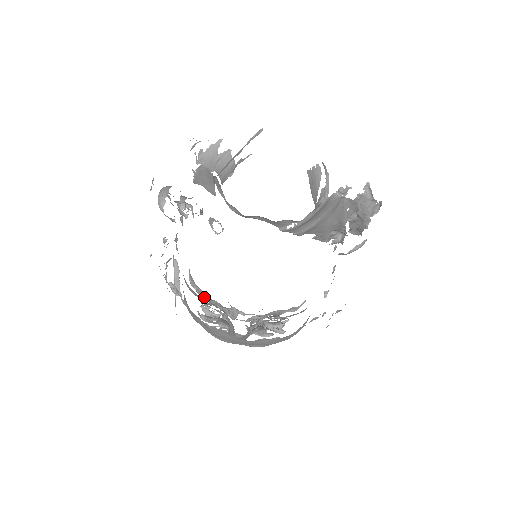
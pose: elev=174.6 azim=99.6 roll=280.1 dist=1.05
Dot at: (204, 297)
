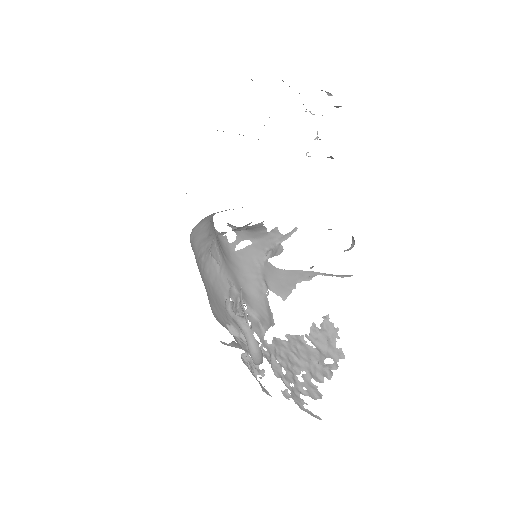
Dot at: occluded
